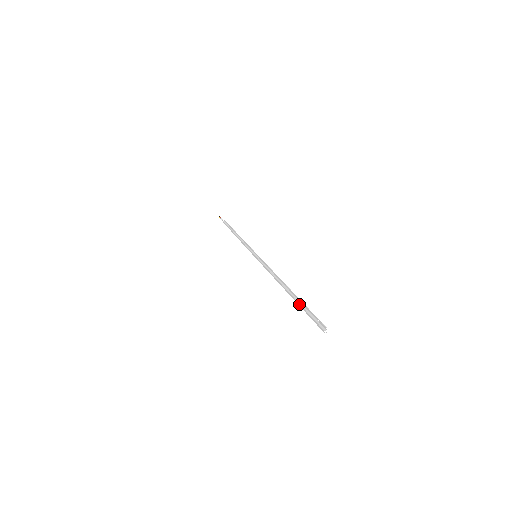
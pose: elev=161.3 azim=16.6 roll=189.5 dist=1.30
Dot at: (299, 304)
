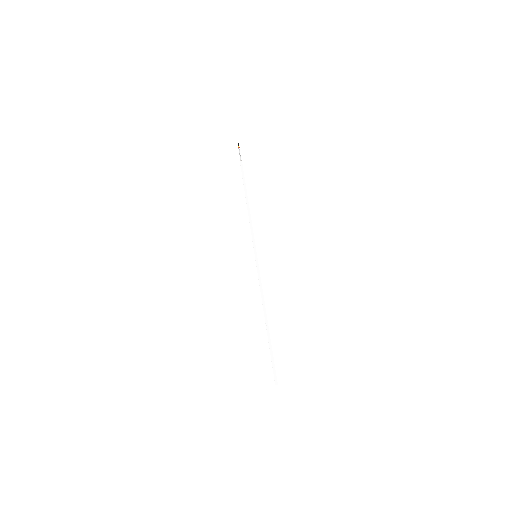
Dot at: (270, 347)
